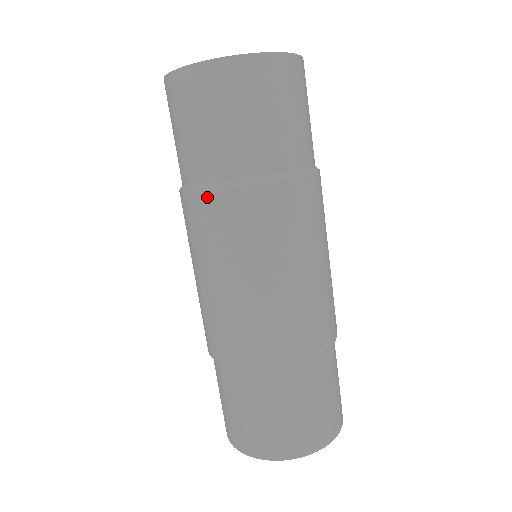
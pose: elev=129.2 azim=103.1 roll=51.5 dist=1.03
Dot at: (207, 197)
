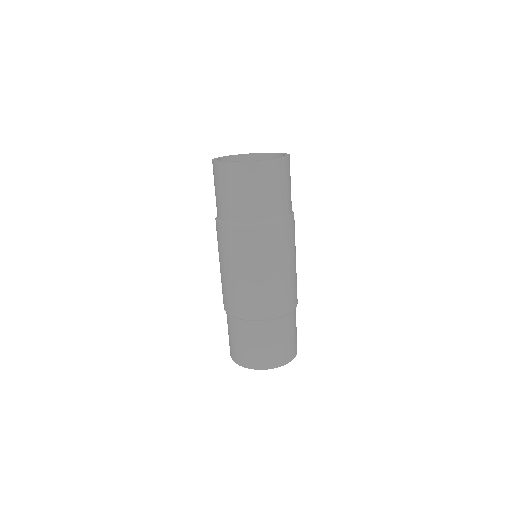
Dot at: (230, 229)
